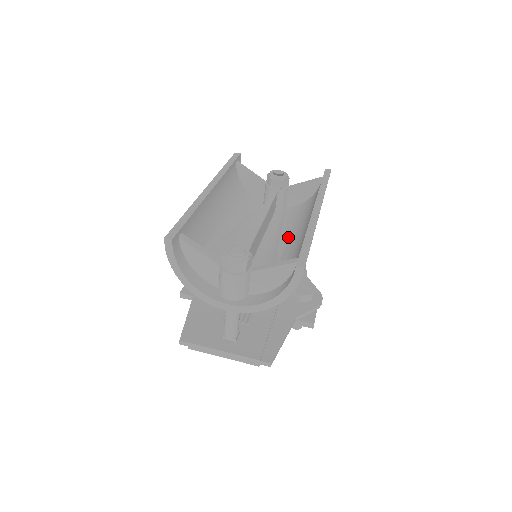
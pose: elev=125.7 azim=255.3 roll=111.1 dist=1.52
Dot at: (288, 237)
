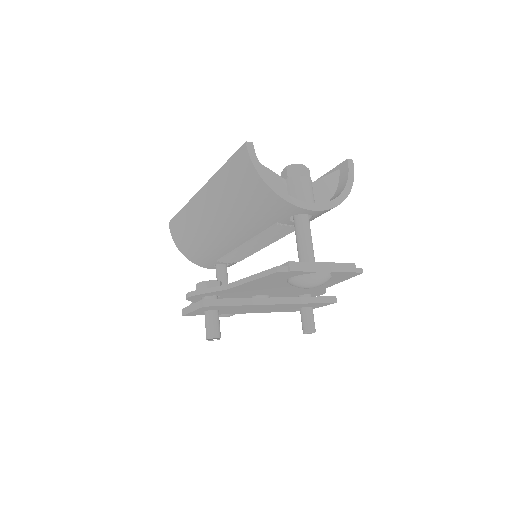
Dot at: occluded
